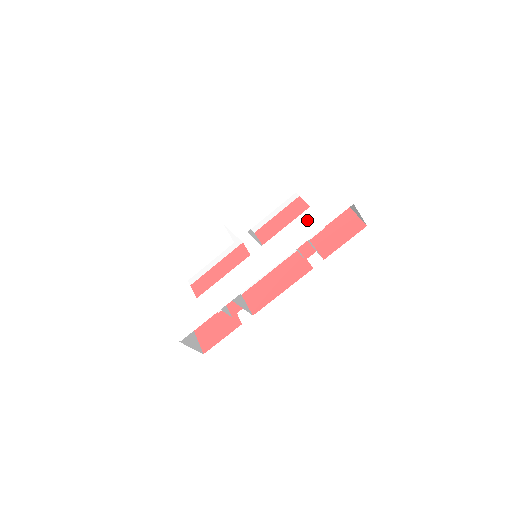
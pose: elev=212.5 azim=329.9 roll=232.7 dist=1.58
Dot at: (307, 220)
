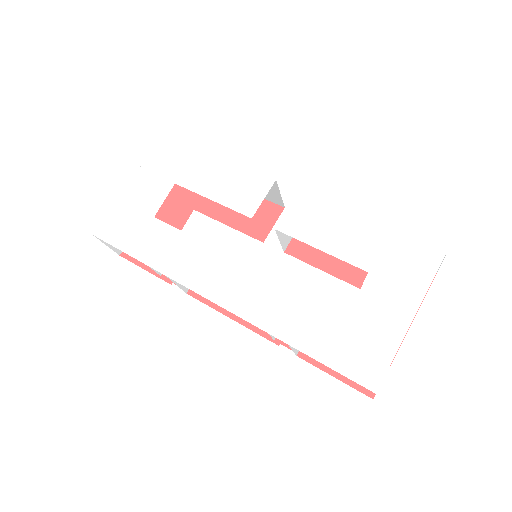
Dot at: (323, 323)
